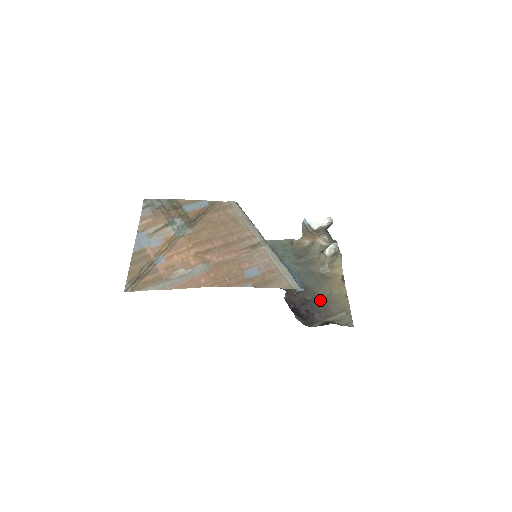
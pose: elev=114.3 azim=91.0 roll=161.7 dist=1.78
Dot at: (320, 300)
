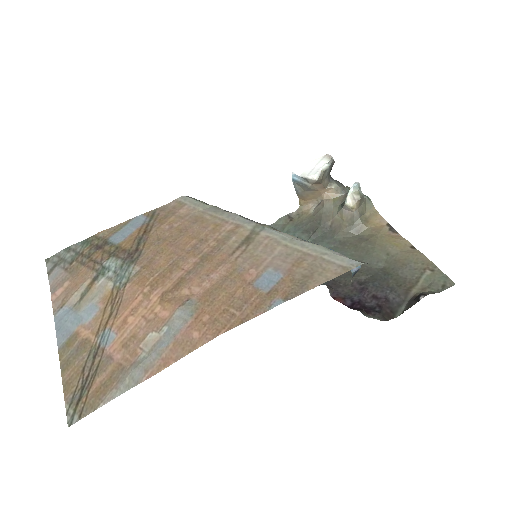
Dot at: (381, 272)
